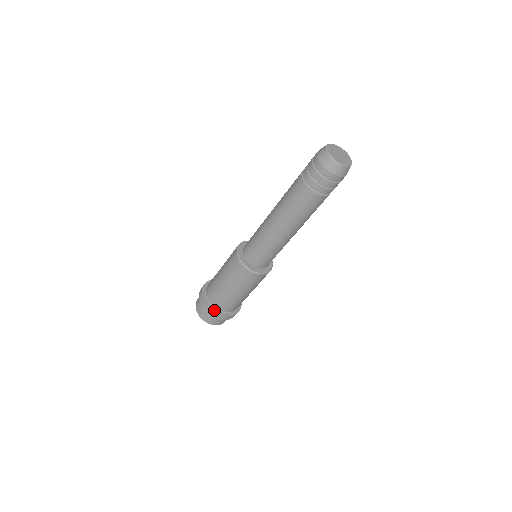
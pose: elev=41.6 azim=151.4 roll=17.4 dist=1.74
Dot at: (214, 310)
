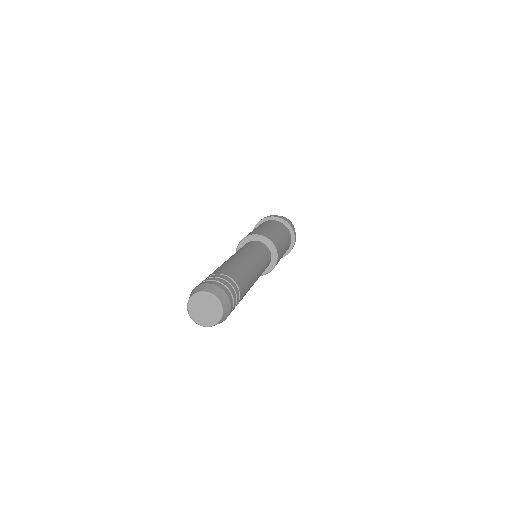
Dot at: occluded
